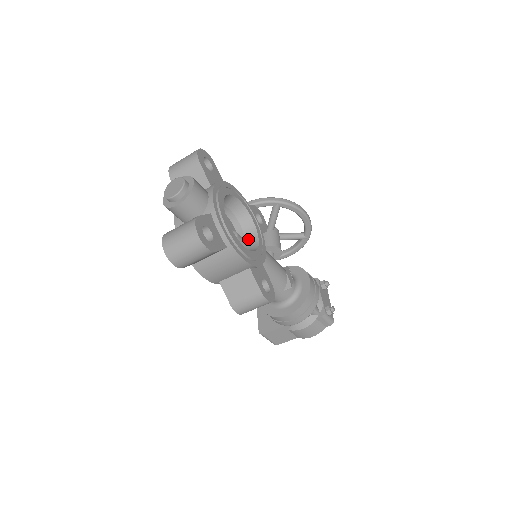
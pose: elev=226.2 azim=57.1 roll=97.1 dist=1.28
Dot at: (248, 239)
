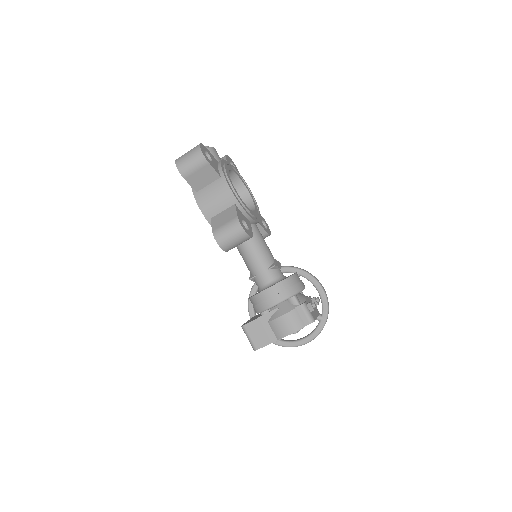
Dot at: occluded
